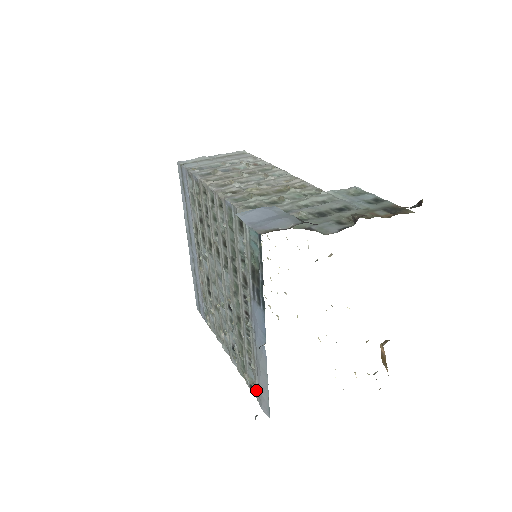
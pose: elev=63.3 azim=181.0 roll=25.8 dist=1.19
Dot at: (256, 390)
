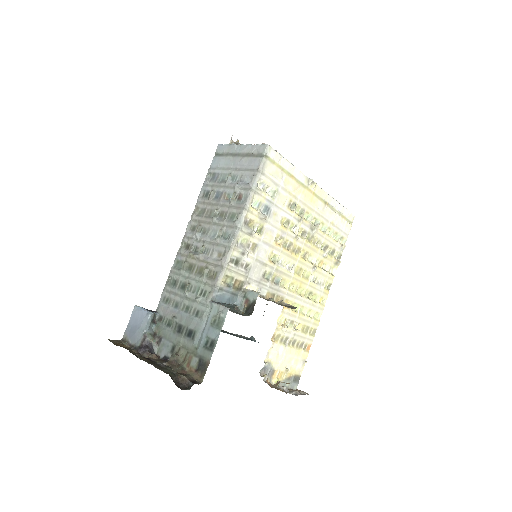
Dot at: occluded
